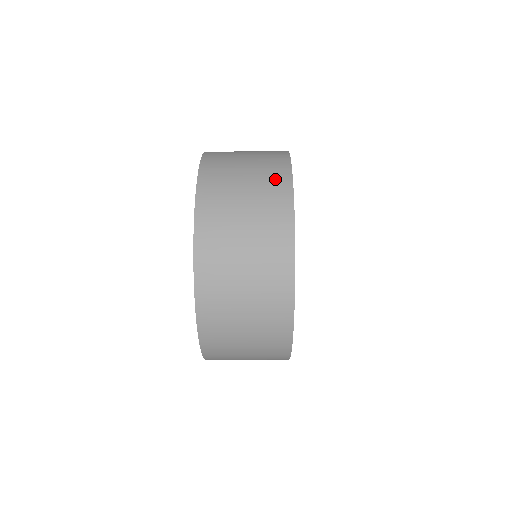
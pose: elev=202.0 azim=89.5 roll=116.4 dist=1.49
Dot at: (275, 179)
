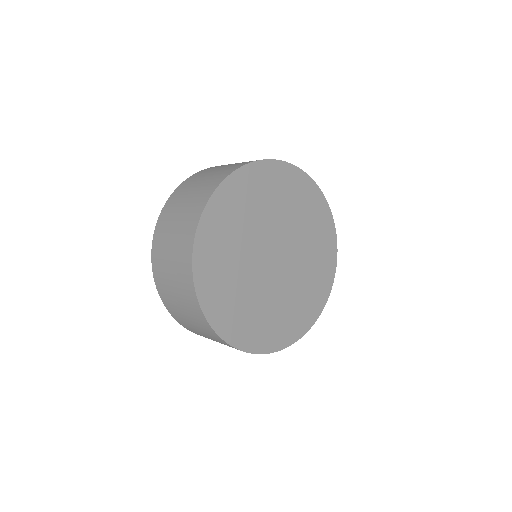
Dot at: (183, 258)
